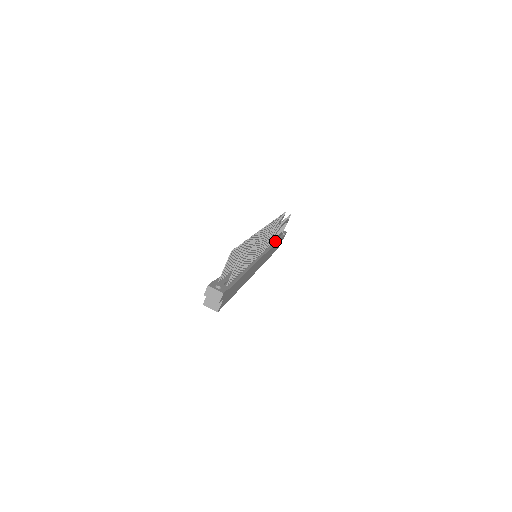
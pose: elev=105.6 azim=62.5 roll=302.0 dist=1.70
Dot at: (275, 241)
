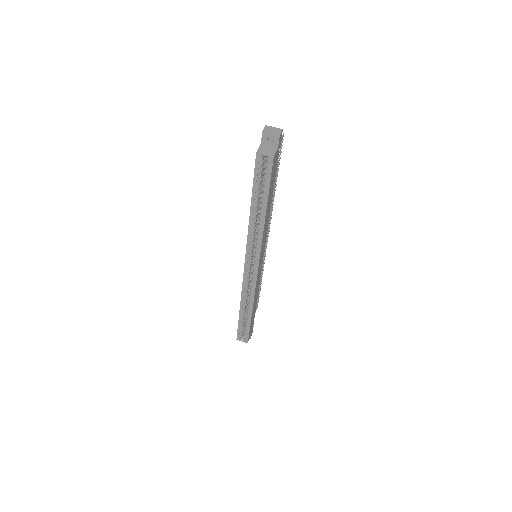
Dot at: occluded
